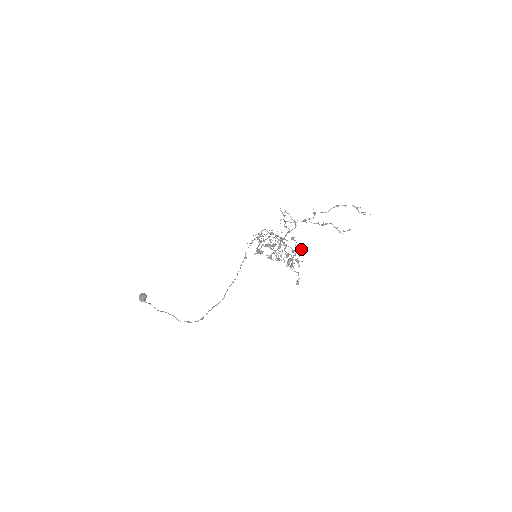
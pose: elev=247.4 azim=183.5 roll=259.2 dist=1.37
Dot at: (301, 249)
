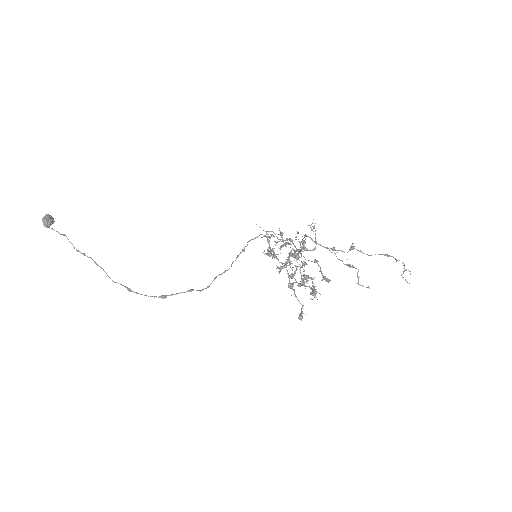
Dot at: (328, 280)
